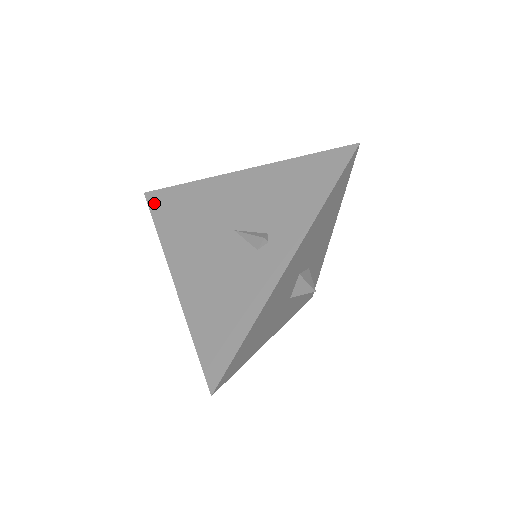
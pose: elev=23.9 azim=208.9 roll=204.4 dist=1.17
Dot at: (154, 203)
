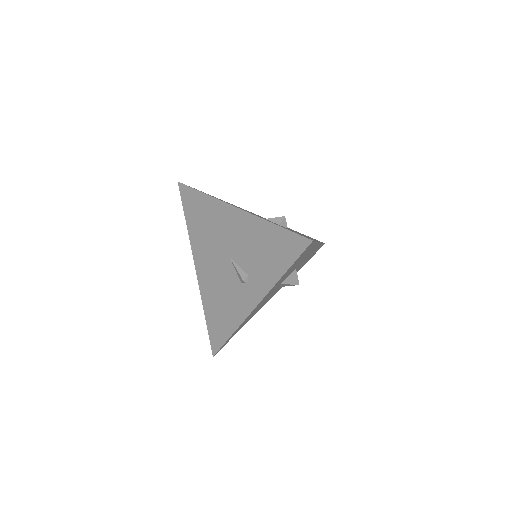
Dot at: (184, 197)
